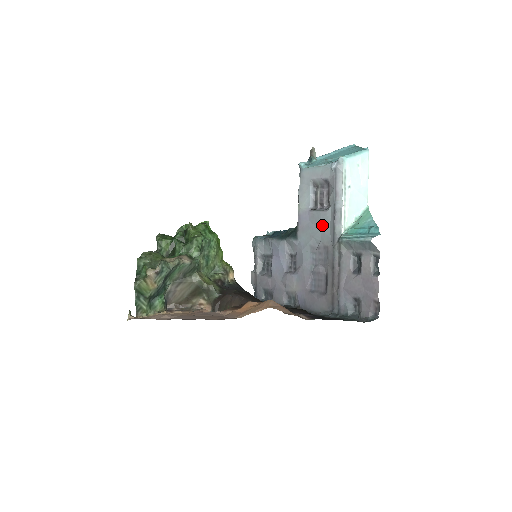
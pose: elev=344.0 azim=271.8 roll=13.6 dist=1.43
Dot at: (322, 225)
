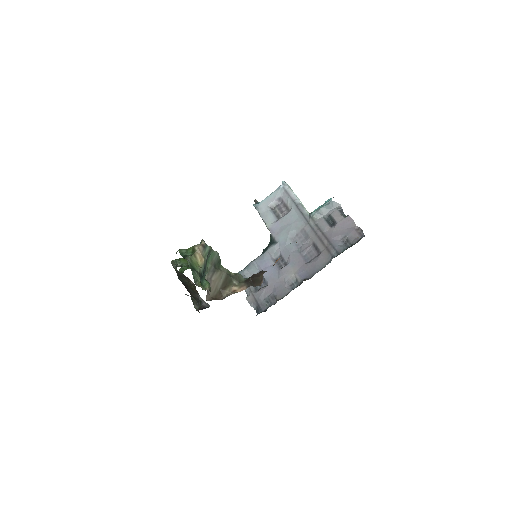
Dot at: (292, 220)
